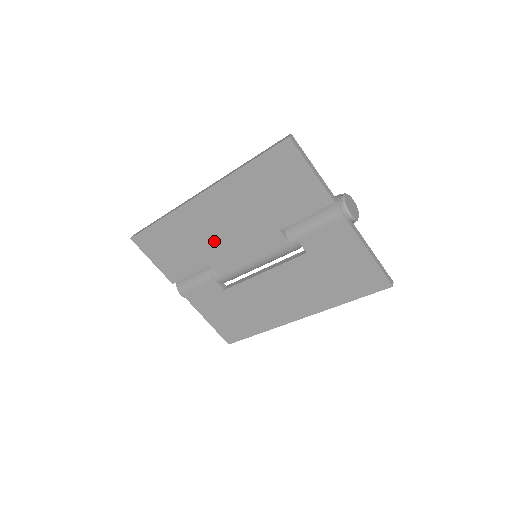
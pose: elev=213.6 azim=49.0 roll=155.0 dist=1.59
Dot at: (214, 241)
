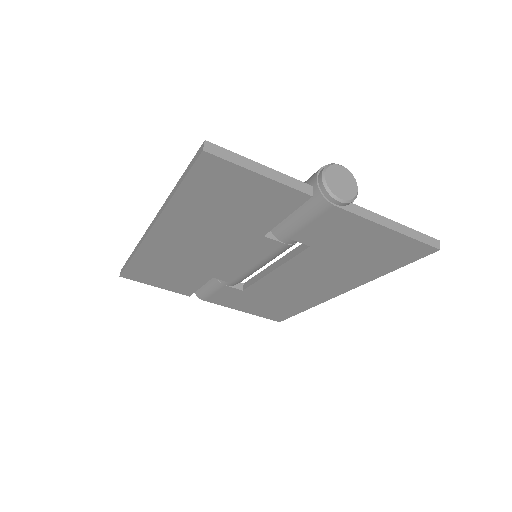
Dot at: (200, 260)
